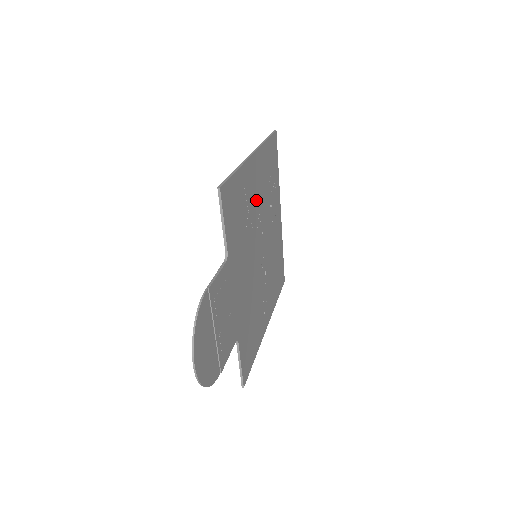
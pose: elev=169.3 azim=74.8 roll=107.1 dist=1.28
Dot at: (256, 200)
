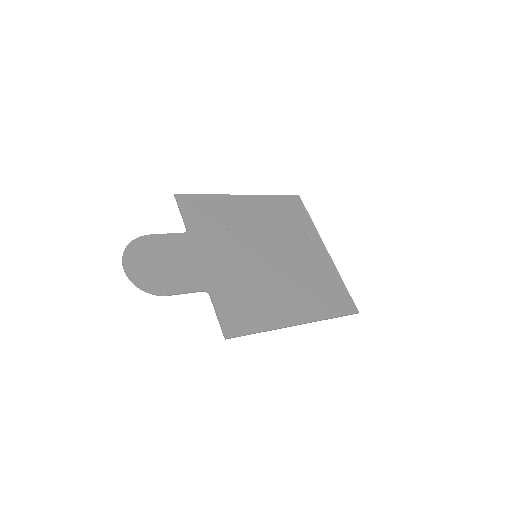
Dot at: (251, 221)
